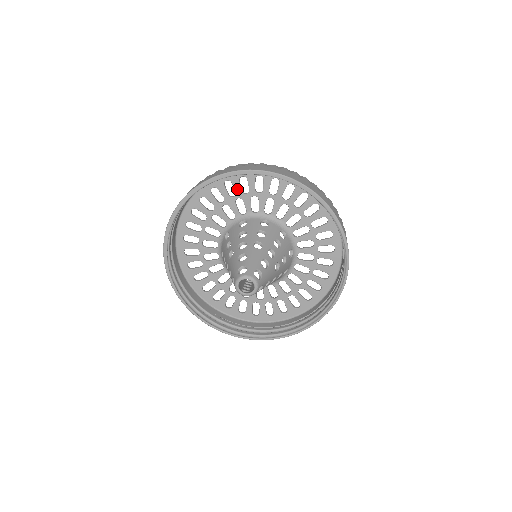
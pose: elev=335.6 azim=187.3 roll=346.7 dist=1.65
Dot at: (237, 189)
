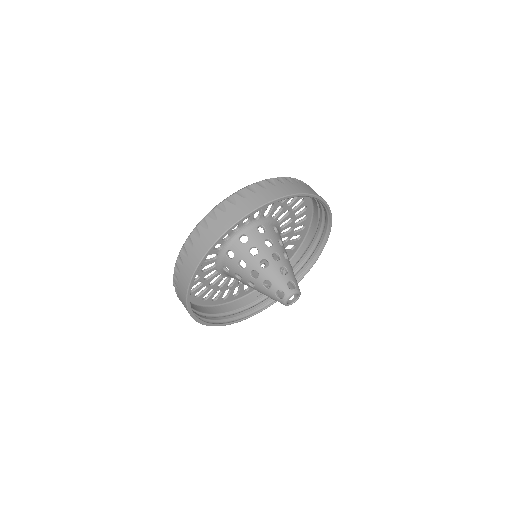
Dot at: occluded
